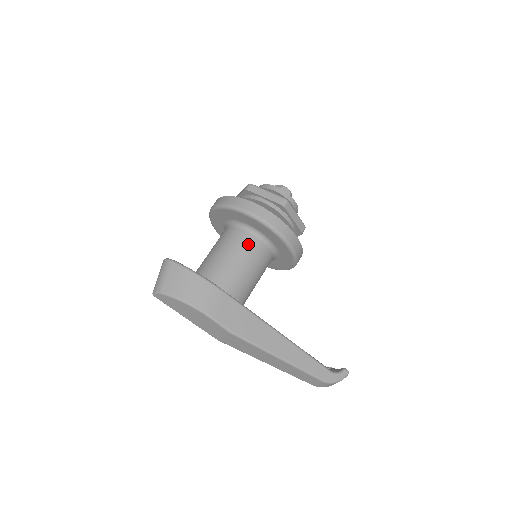
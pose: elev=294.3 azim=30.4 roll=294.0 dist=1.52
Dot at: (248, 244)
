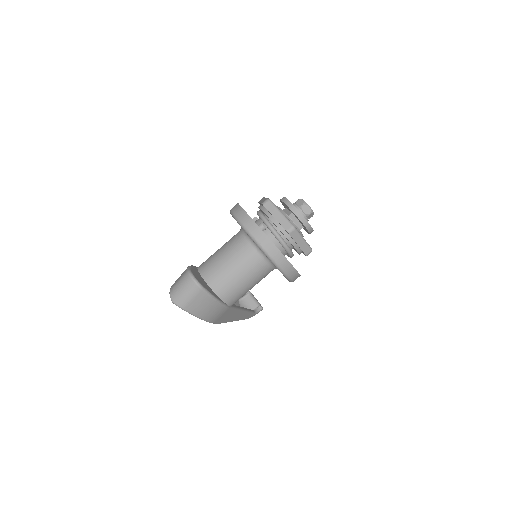
Dot at: (263, 274)
